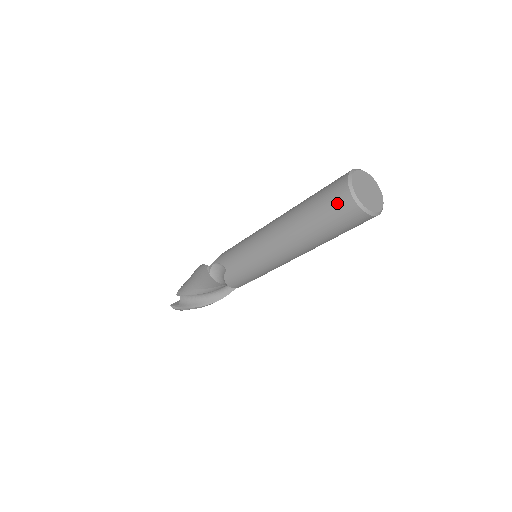
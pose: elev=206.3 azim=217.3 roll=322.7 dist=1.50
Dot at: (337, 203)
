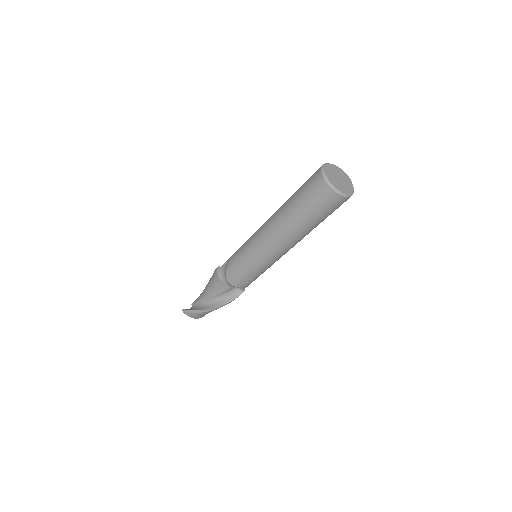
Dot at: (311, 181)
